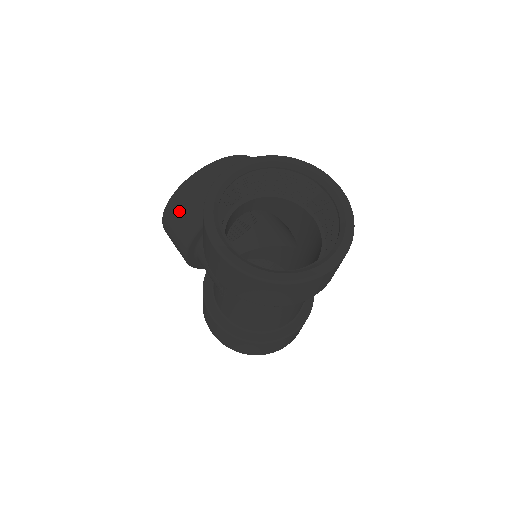
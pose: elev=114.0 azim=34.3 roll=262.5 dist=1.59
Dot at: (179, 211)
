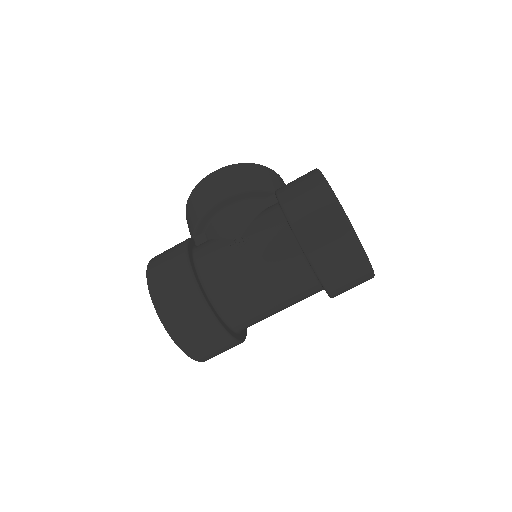
Dot at: (251, 172)
